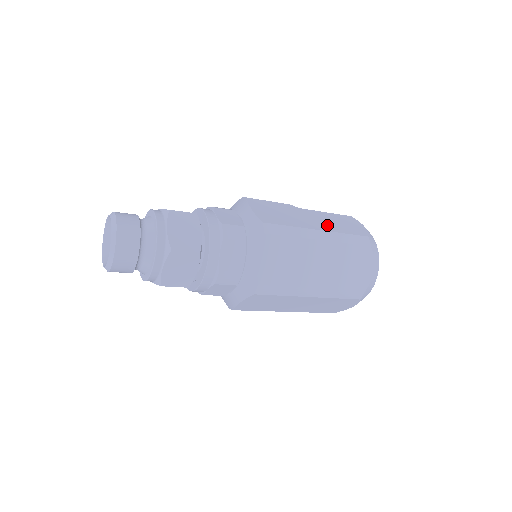
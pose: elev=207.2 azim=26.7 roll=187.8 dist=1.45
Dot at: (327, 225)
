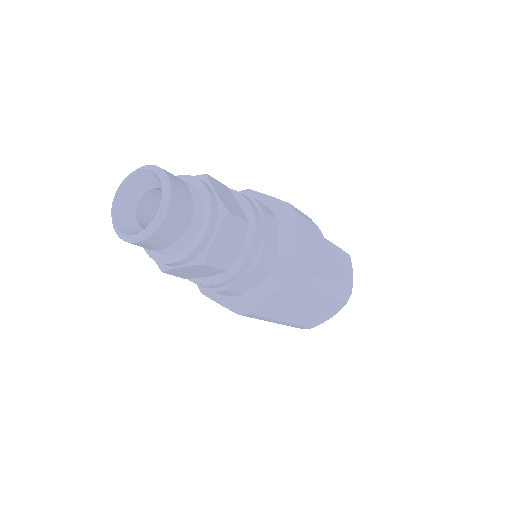
Dot at: (334, 272)
